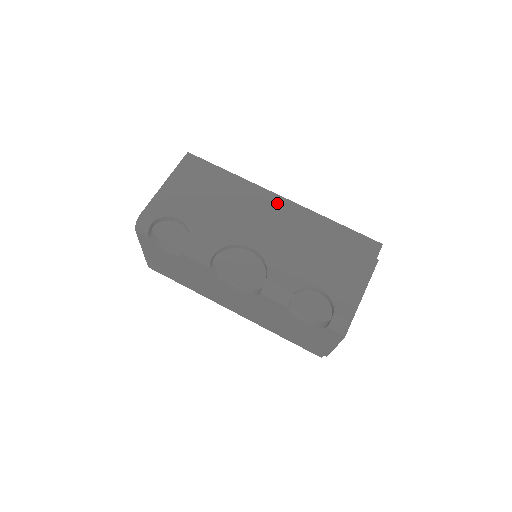
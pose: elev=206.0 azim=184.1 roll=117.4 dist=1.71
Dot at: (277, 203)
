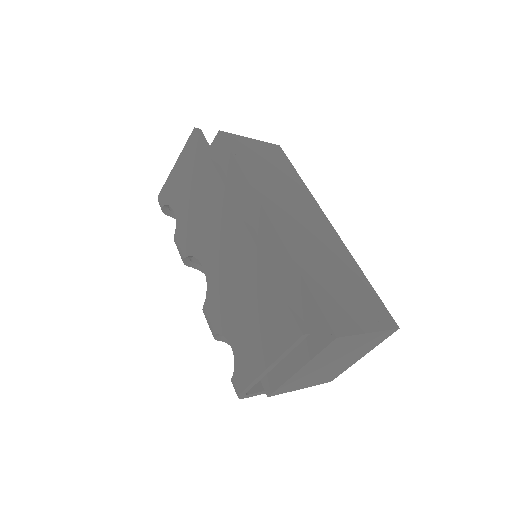
Dot at: (234, 222)
